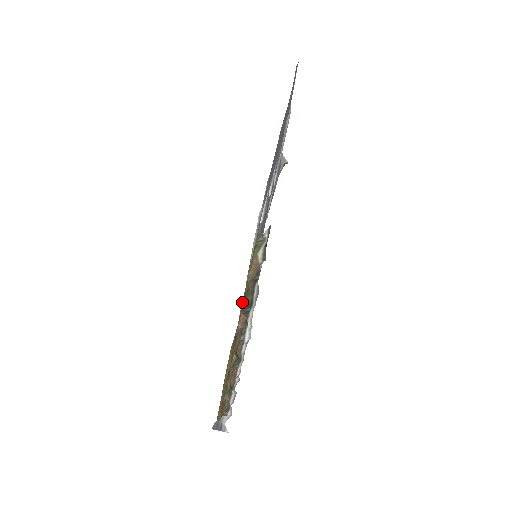
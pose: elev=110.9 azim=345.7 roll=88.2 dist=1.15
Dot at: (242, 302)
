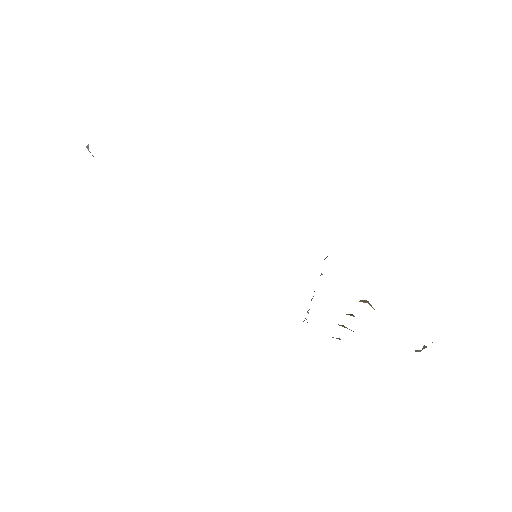
Dot at: occluded
